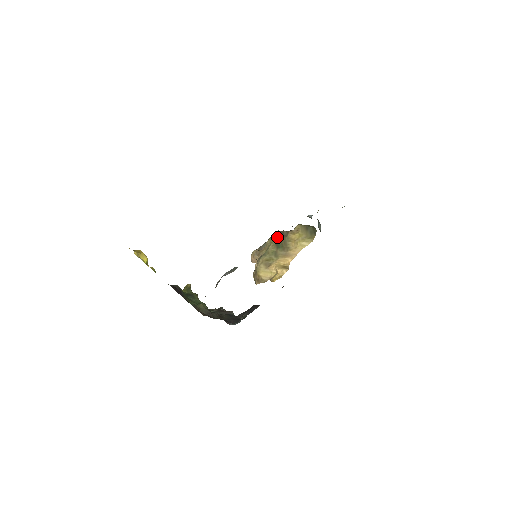
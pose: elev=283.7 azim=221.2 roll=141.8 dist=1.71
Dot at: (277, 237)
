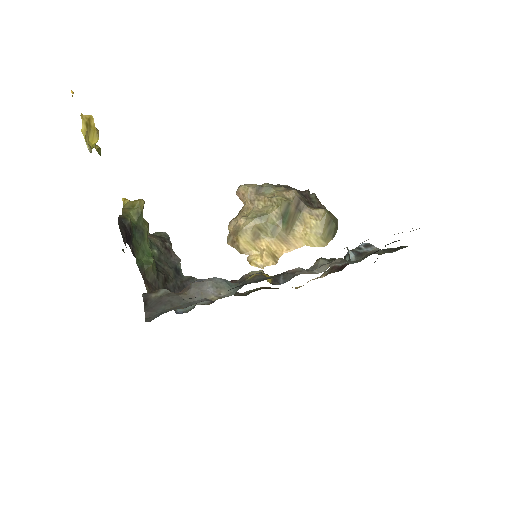
Dot at: (290, 205)
